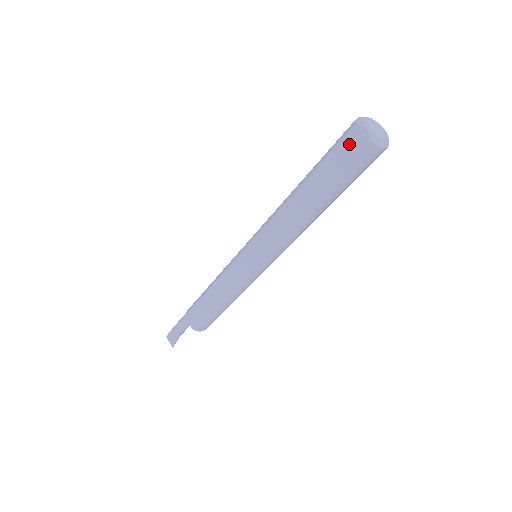
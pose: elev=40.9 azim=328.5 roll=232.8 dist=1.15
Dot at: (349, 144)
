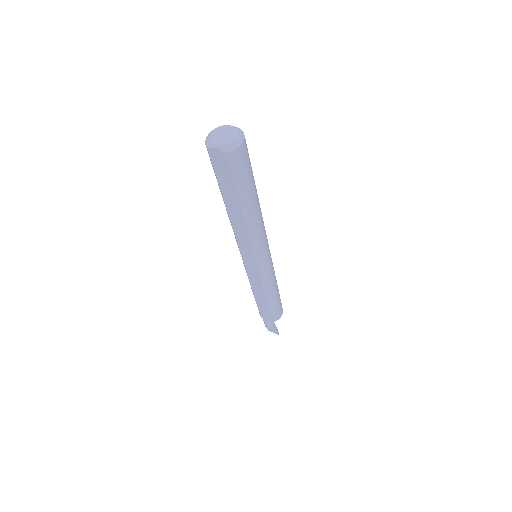
Dot at: (218, 164)
